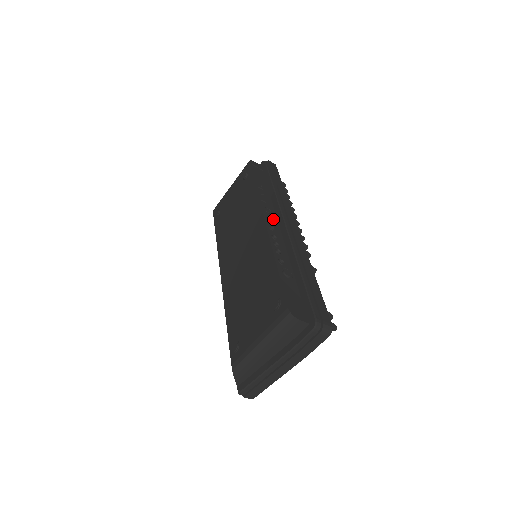
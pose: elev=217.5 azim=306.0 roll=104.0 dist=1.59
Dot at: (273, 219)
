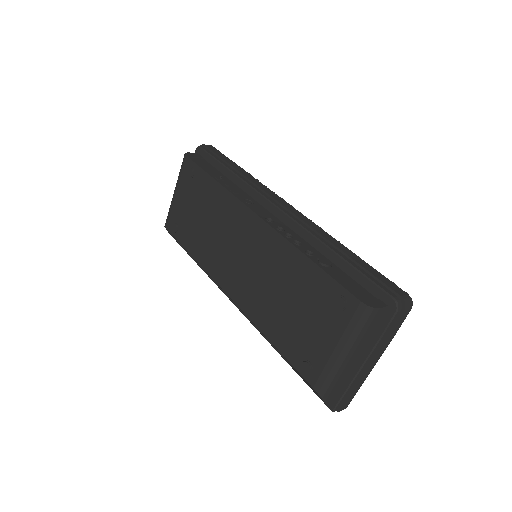
Dot at: (260, 209)
